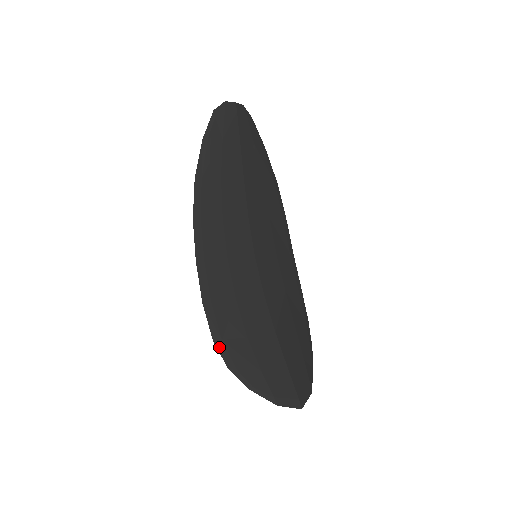
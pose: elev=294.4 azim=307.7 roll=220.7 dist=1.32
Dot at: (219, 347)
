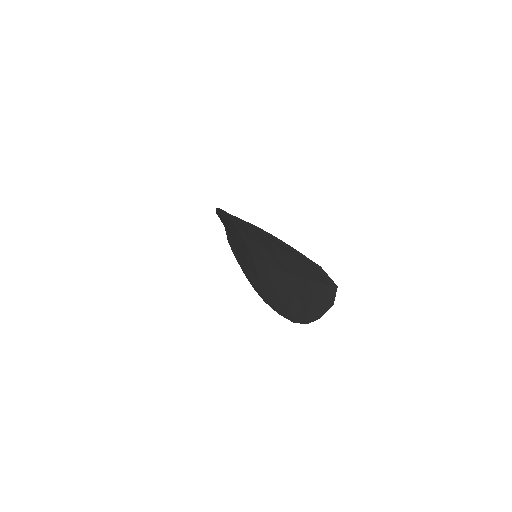
Dot at: (263, 230)
